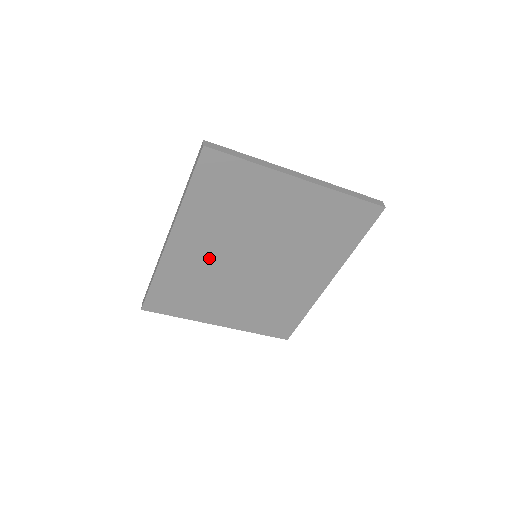
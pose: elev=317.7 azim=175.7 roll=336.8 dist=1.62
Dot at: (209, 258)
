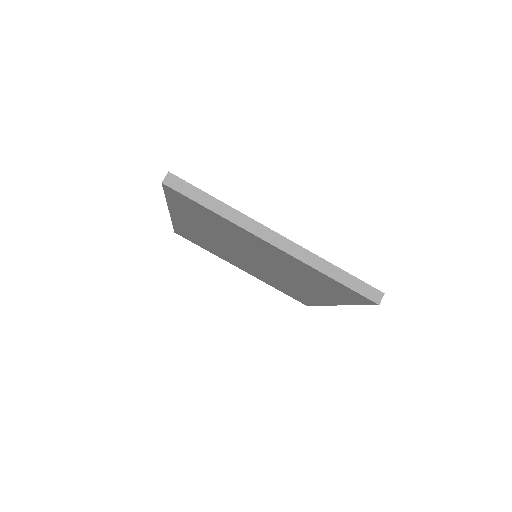
Dot at: (211, 238)
